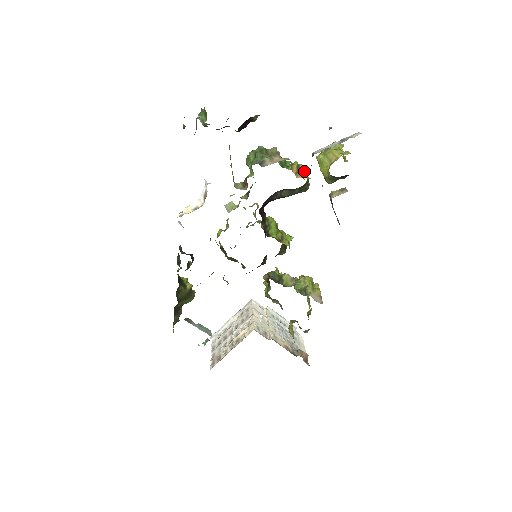
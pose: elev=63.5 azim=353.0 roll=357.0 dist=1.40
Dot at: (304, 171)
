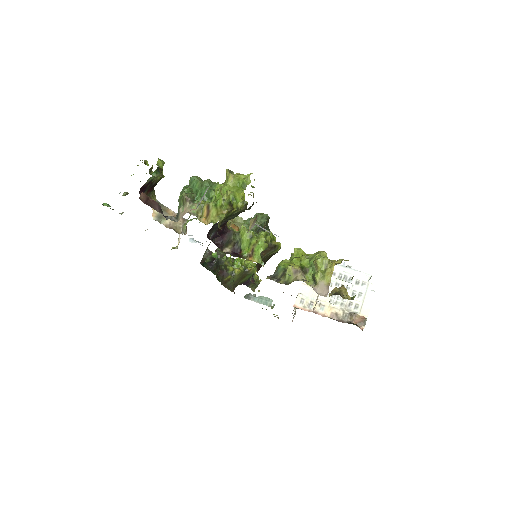
Dot at: (214, 210)
